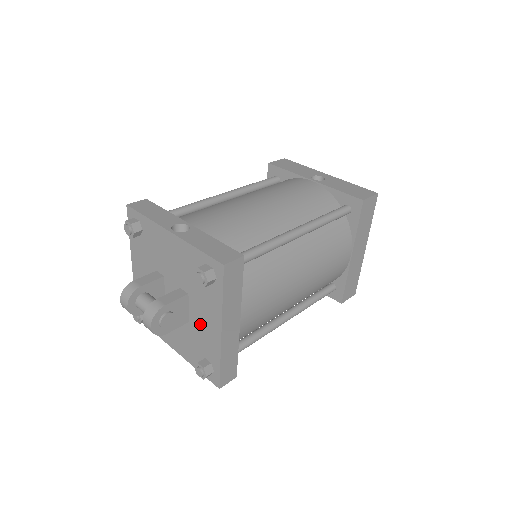
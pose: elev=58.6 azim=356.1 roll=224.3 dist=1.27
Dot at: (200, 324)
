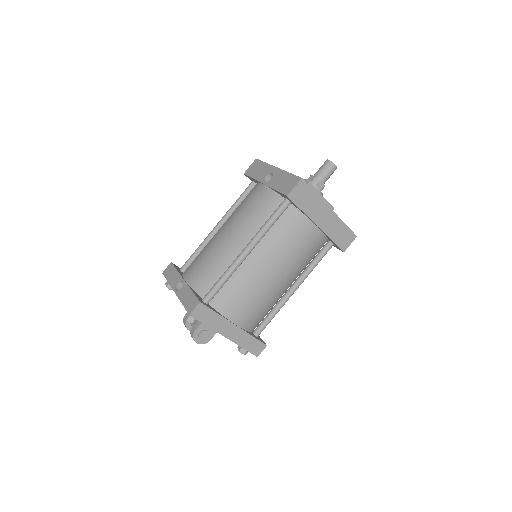
Dot at: occluded
